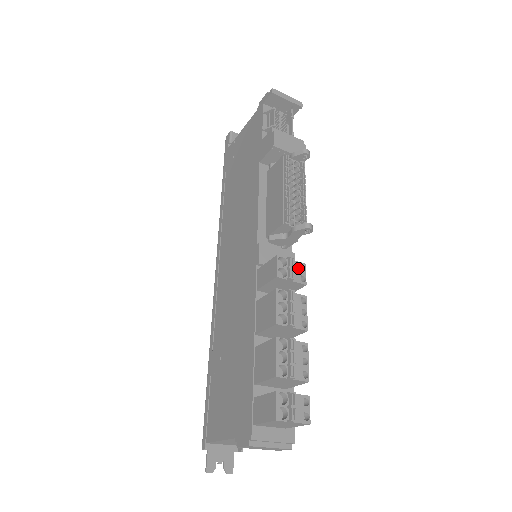
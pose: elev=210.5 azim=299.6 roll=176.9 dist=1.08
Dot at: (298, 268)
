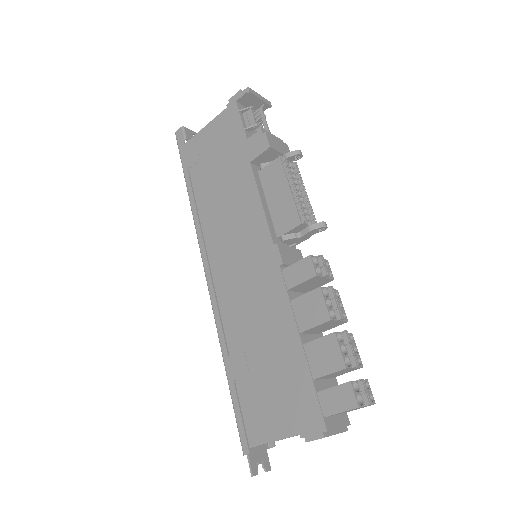
Dot at: occluded
